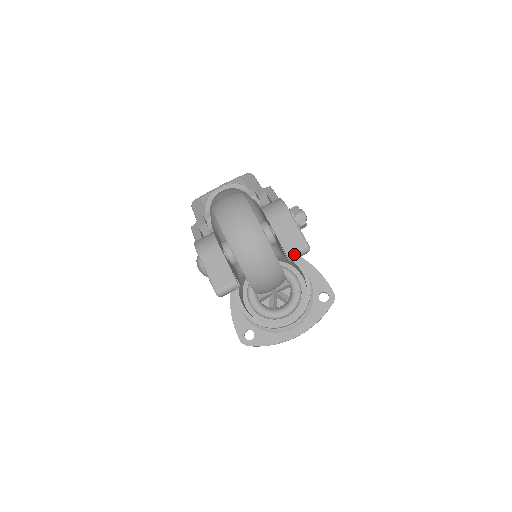
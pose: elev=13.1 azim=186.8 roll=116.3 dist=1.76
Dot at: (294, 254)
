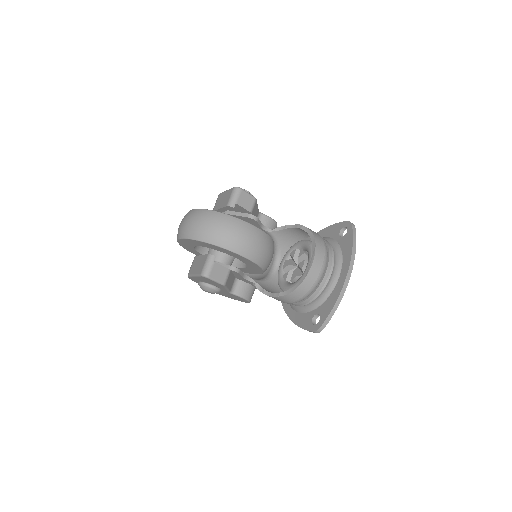
Dot at: (231, 200)
